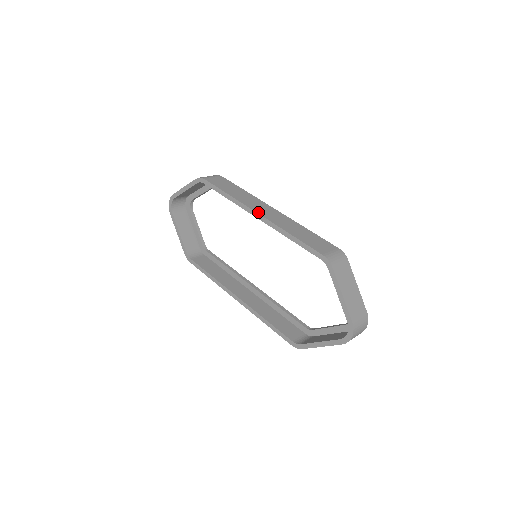
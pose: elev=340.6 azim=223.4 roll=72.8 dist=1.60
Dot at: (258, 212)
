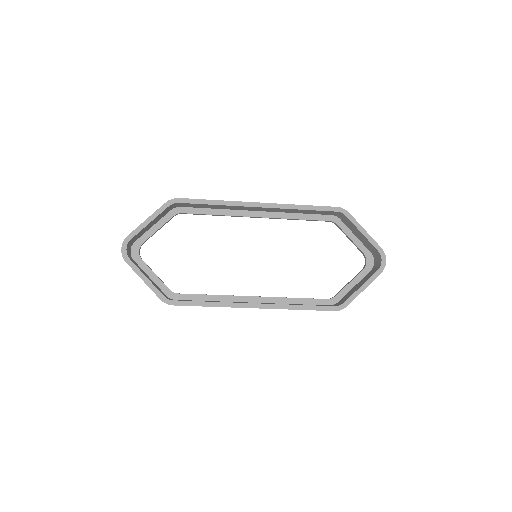
Dot at: (258, 202)
